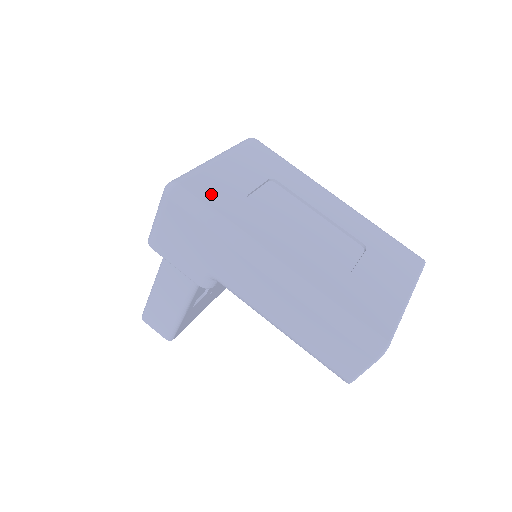
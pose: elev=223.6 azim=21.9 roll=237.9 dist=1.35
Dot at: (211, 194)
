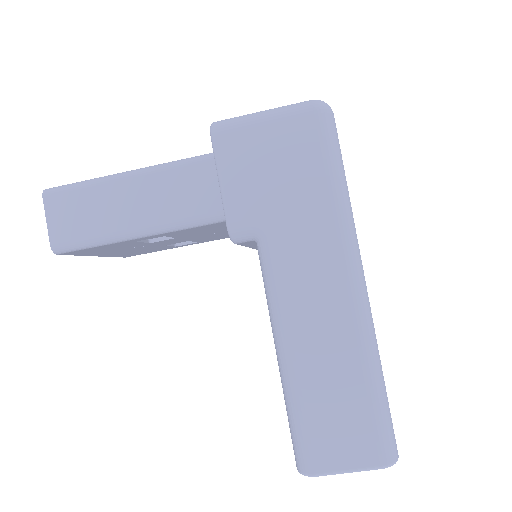
Dot at: occluded
